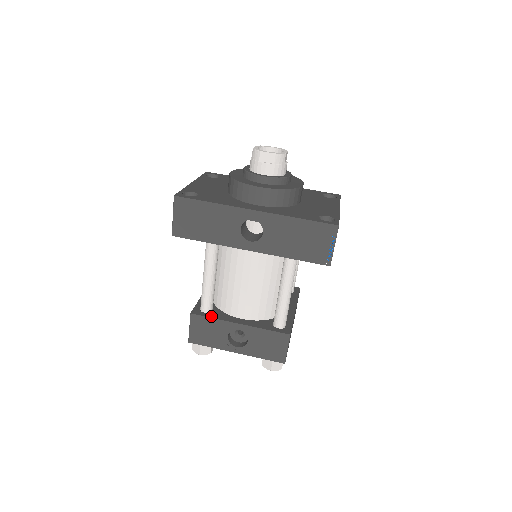
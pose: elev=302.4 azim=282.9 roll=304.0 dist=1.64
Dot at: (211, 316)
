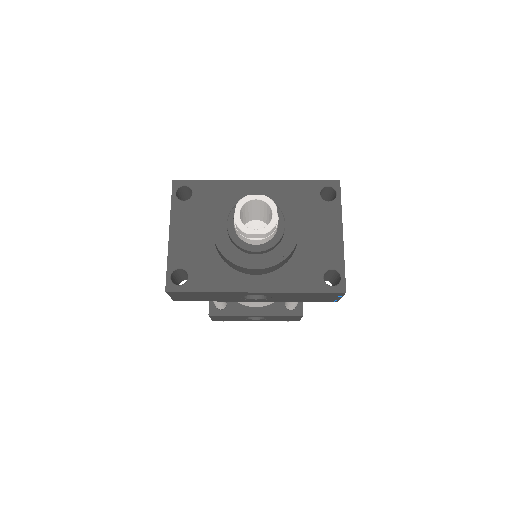
Dot at: (228, 313)
